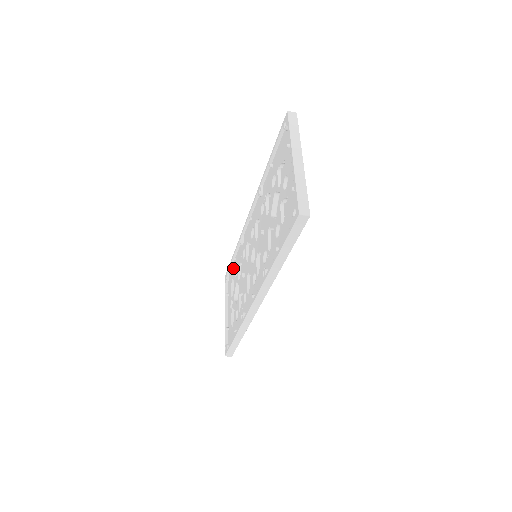
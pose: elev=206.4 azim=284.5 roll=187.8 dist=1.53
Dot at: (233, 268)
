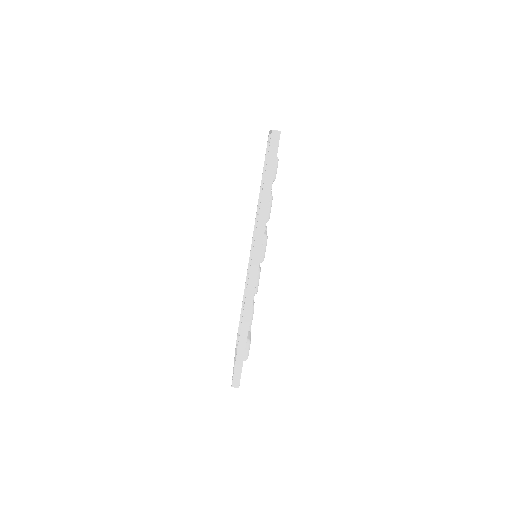
Dot at: occluded
